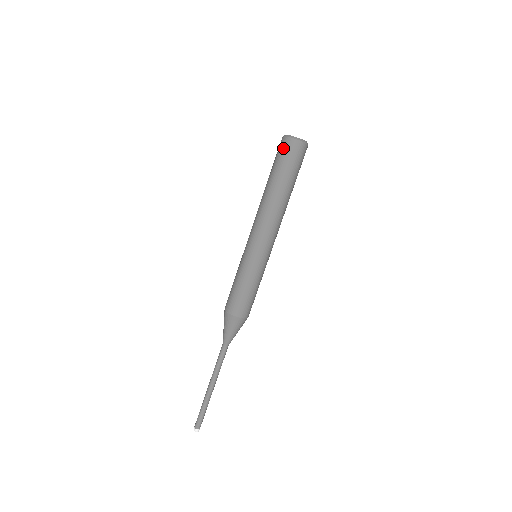
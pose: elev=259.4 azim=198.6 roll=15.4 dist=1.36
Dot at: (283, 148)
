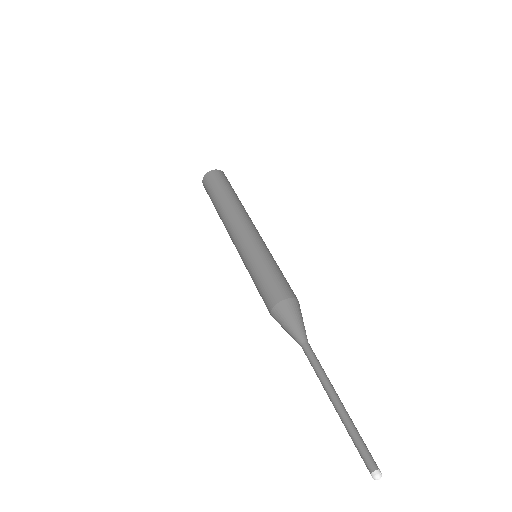
Dot at: (205, 187)
